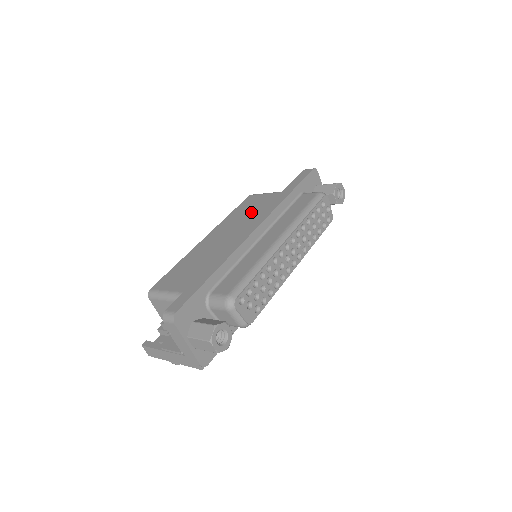
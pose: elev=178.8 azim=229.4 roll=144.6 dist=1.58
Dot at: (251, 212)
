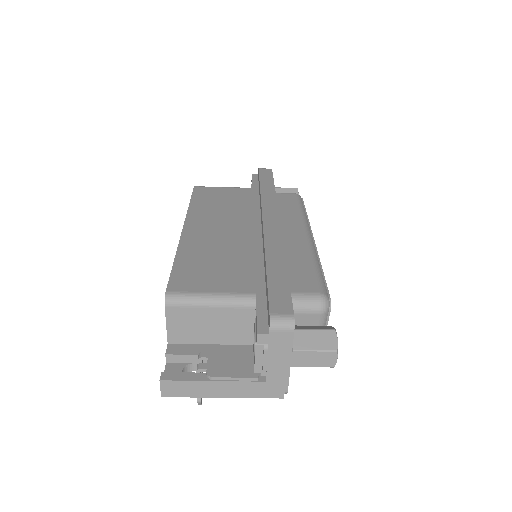
Dot at: (226, 204)
